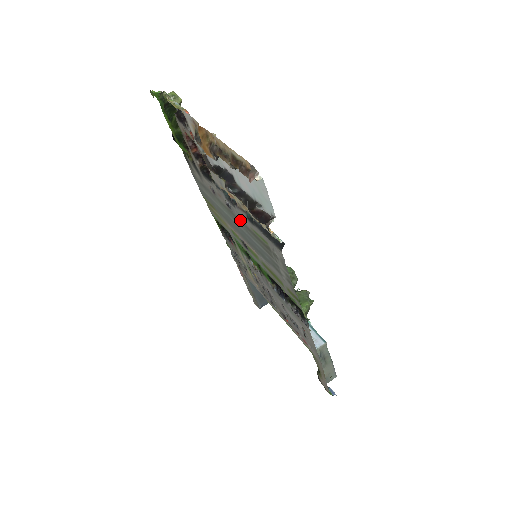
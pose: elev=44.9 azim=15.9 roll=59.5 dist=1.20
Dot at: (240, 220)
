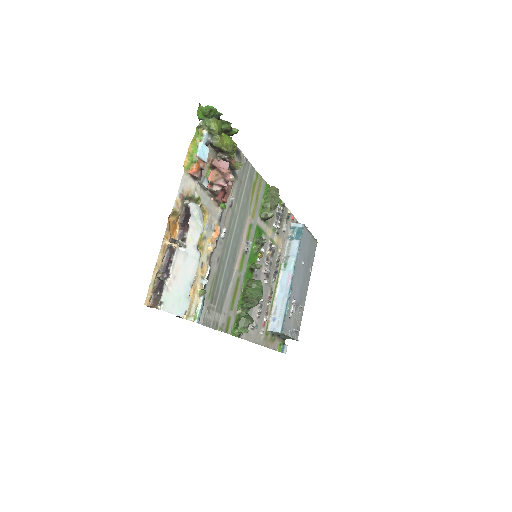
Dot at: (221, 253)
